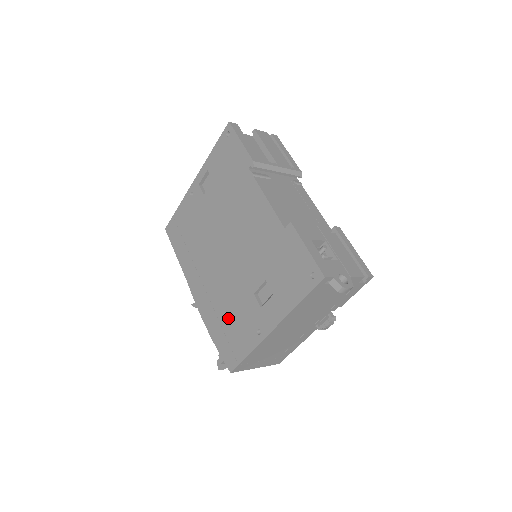
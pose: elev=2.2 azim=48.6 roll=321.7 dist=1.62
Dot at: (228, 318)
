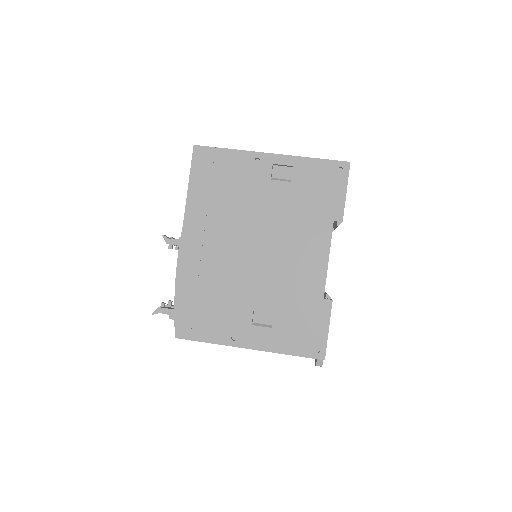
Dot at: (210, 299)
